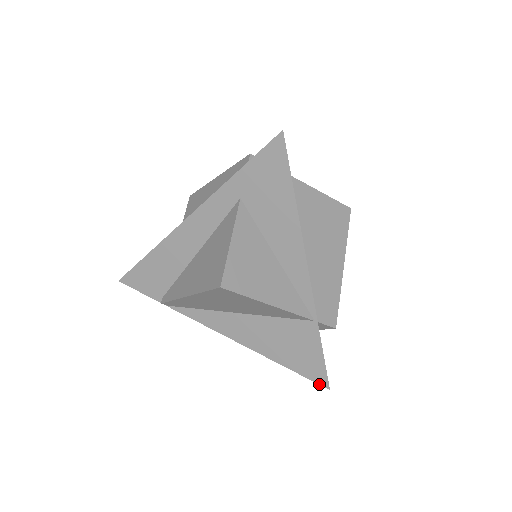
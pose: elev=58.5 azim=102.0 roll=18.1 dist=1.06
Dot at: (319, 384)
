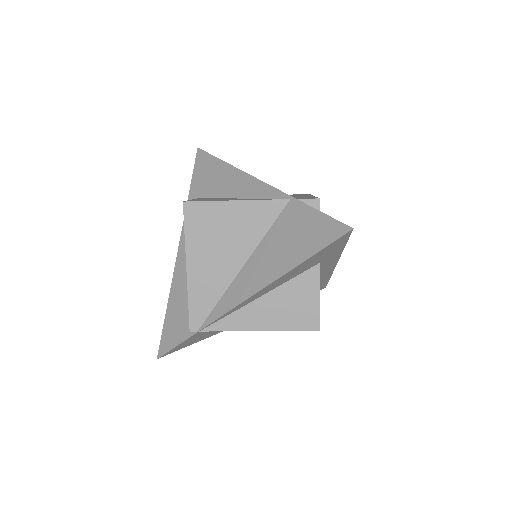
Dot at: (341, 236)
